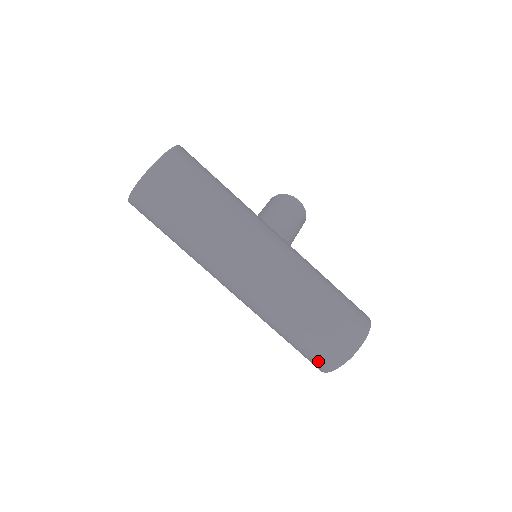
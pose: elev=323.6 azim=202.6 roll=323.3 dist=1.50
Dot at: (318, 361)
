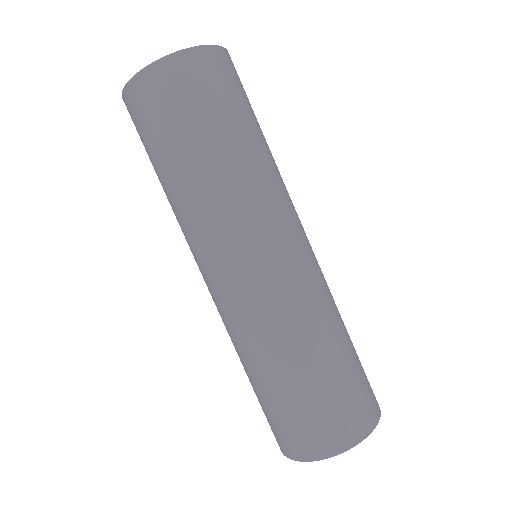
Dot at: (314, 435)
